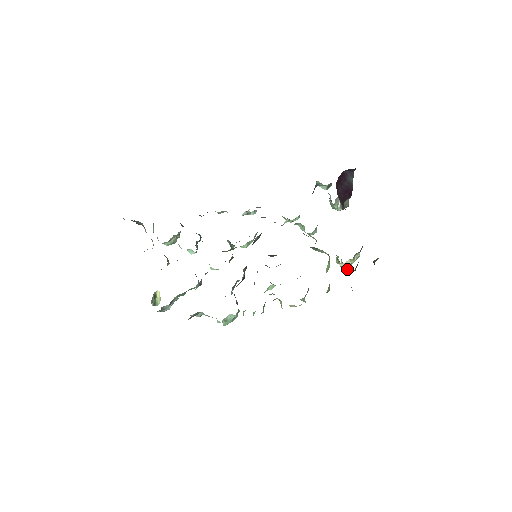
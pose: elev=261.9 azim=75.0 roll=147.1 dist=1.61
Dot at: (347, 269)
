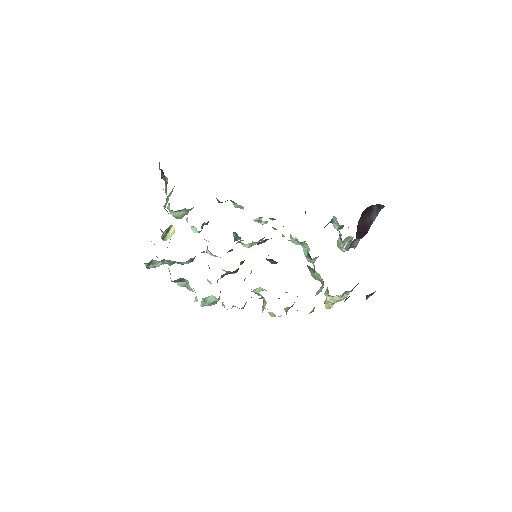
Dot at: (329, 307)
